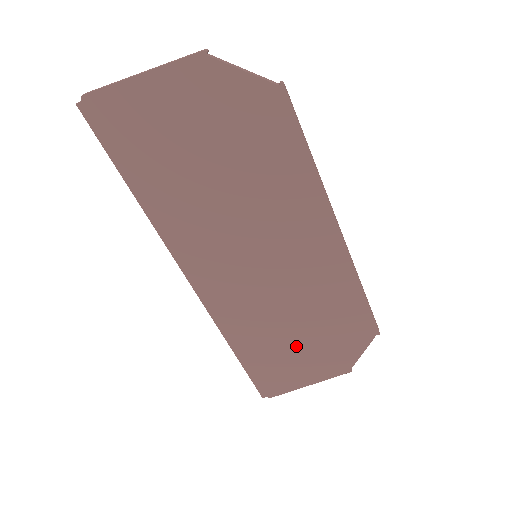
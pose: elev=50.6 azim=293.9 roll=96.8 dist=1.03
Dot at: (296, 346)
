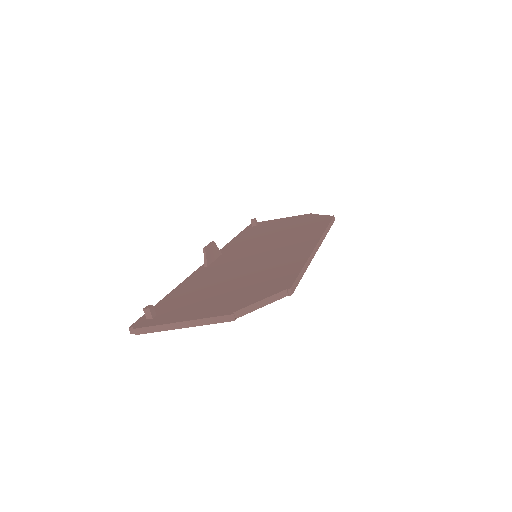
Dot at: occluded
